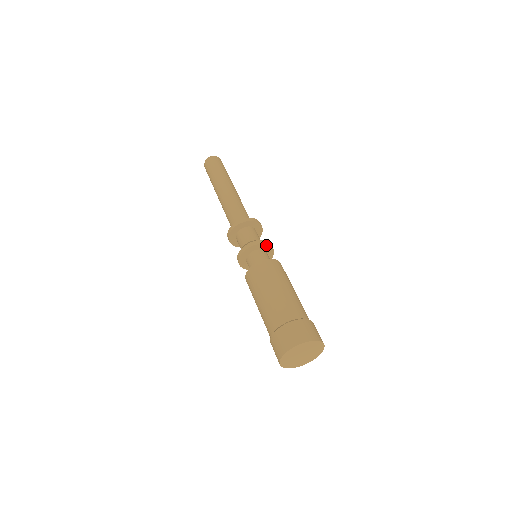
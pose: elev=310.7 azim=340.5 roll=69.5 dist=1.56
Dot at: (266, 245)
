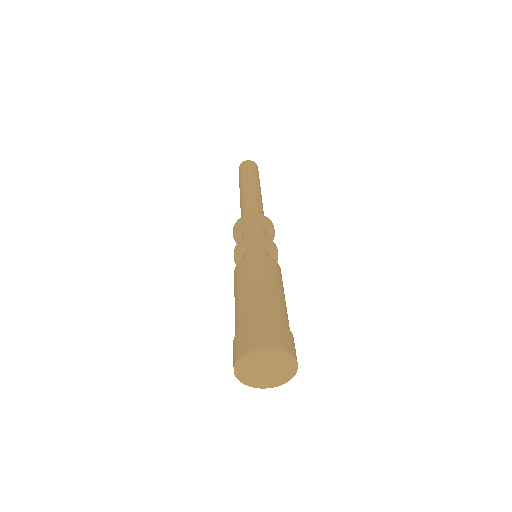
Dot at: (276, 256)
